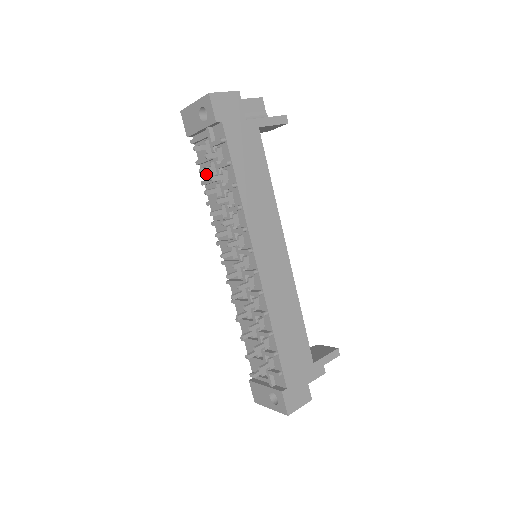
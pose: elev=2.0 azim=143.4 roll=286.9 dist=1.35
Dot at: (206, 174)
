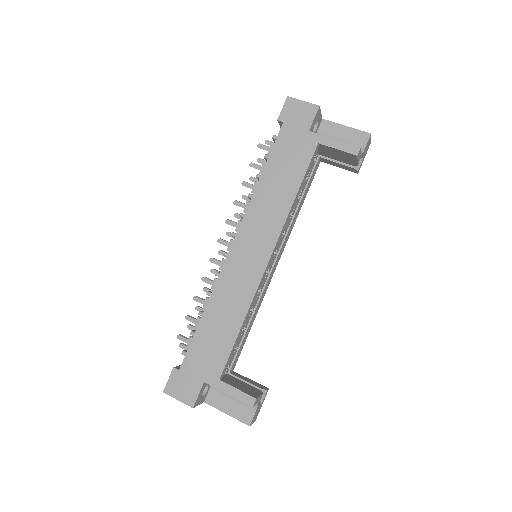
Dot at: occluded
